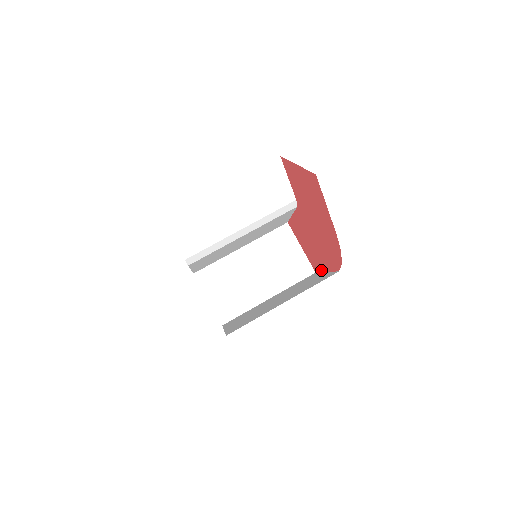
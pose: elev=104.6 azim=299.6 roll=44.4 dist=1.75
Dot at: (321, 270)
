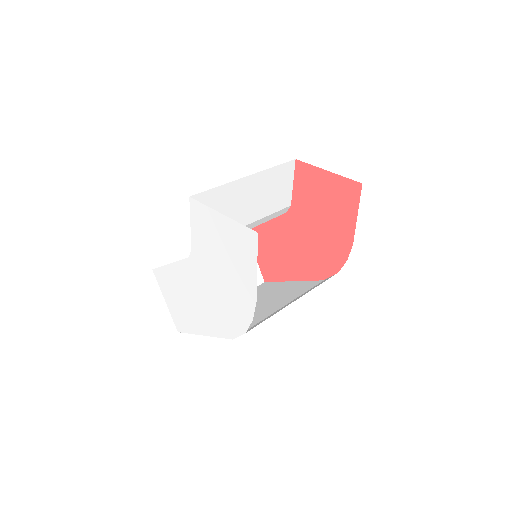
Dot at: (282, 279)
